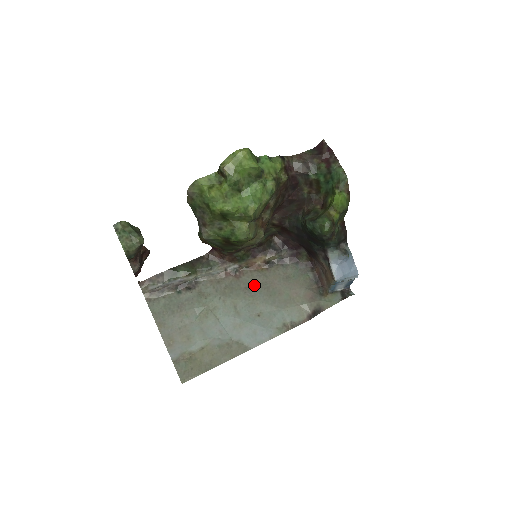
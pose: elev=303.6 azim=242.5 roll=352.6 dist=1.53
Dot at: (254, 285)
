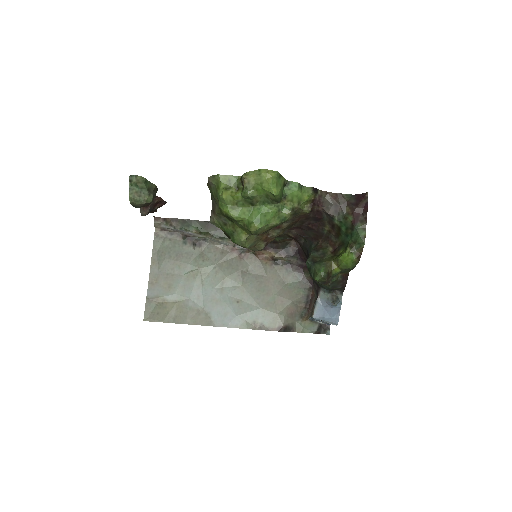
Dot at: (251, 273)
